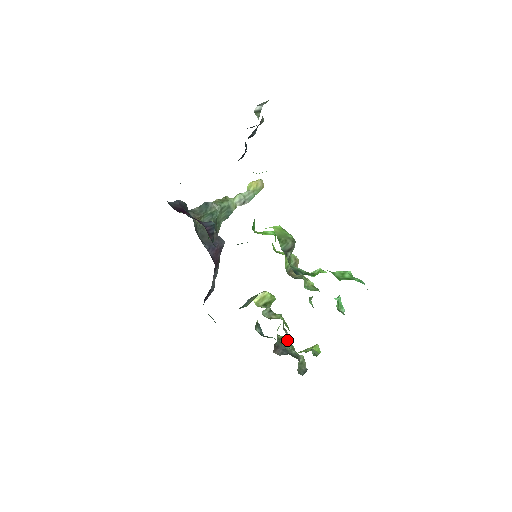
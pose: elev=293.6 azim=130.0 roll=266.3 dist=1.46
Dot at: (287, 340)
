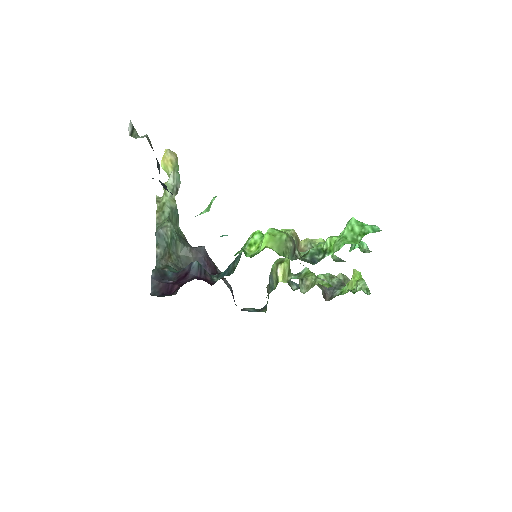
Dot at: (323, 278)
